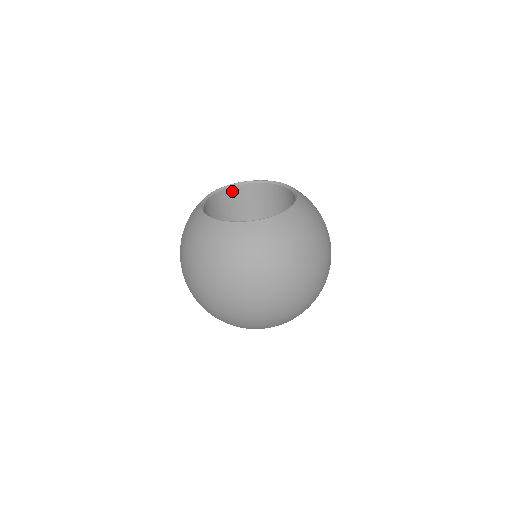
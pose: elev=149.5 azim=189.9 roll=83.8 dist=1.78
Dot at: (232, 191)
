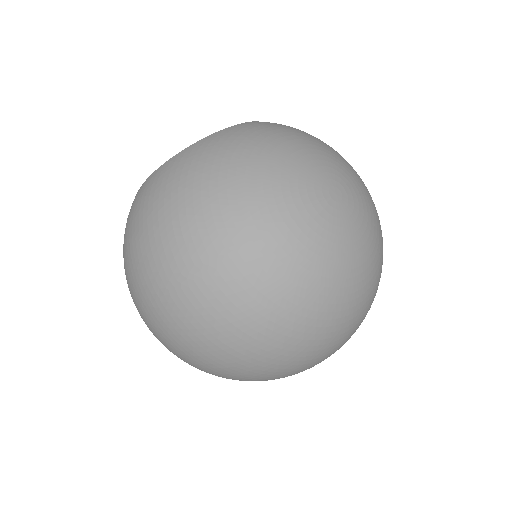
Dot at: occluded
